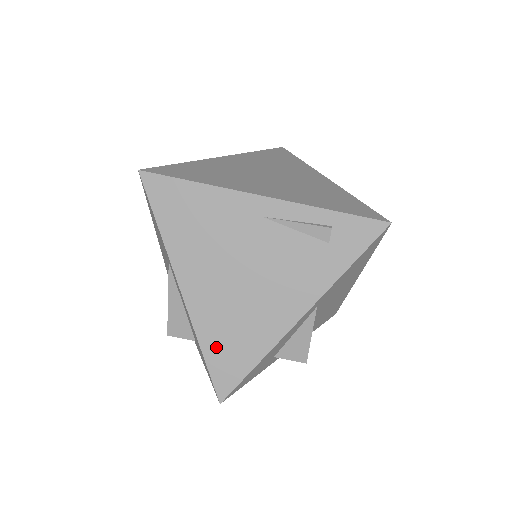
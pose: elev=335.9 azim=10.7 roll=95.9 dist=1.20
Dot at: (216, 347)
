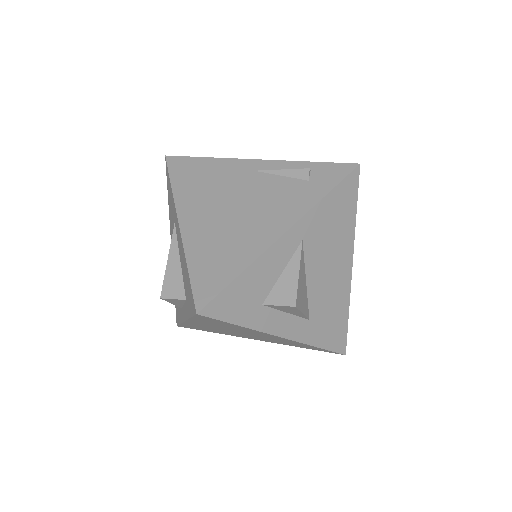
Dot at: (202, 263)
